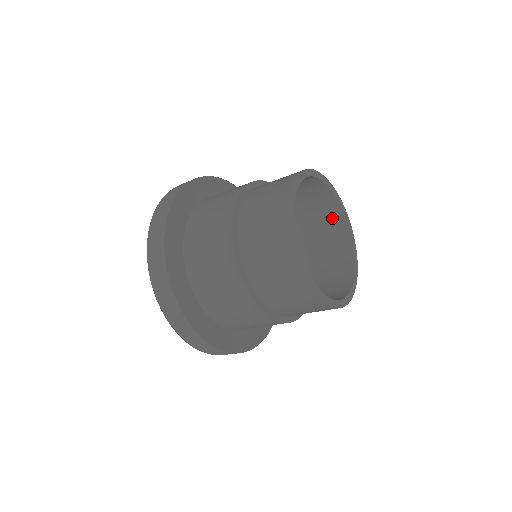
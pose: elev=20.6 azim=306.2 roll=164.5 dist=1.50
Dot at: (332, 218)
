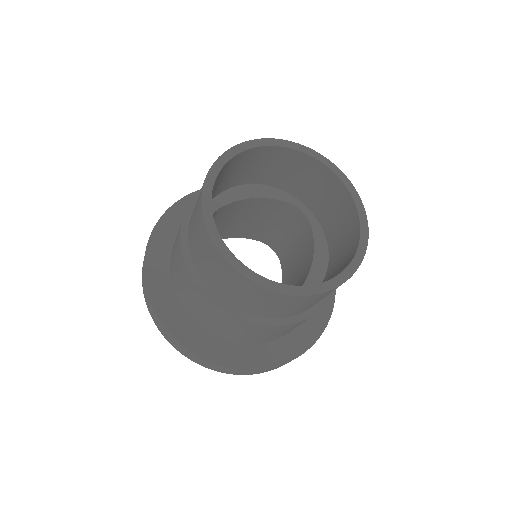
Dot at: (329, 185)
